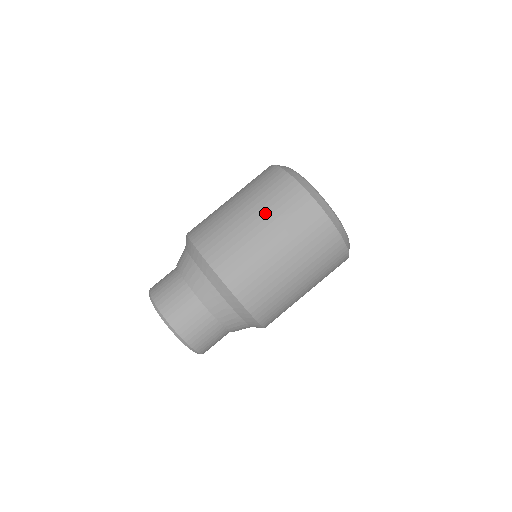
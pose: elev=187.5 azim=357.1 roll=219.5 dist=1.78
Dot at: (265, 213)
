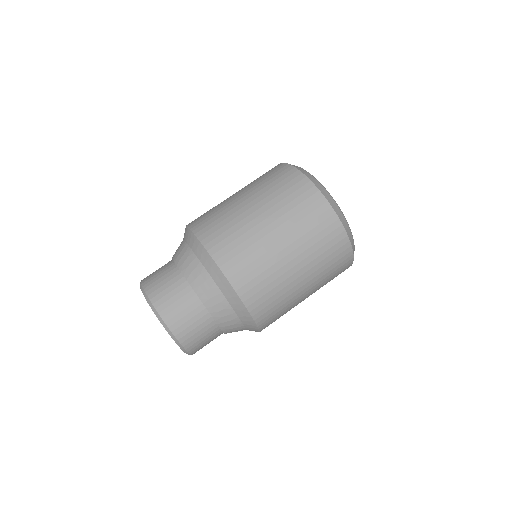
Dot at: (290, 229)
